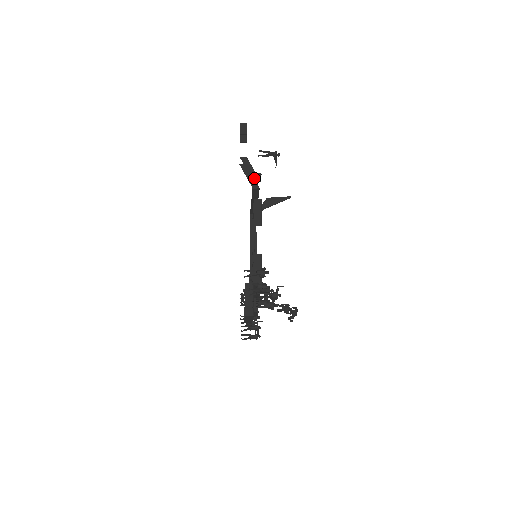
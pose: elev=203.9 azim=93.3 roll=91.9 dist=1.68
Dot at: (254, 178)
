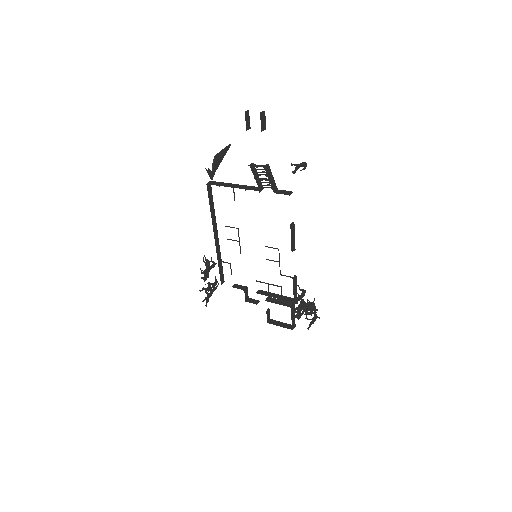
Dot at: occluded
